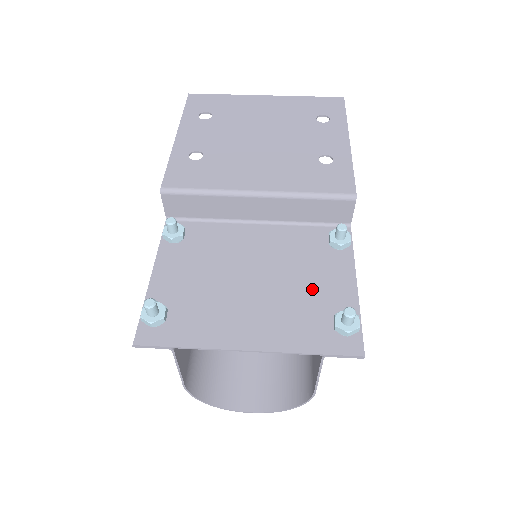
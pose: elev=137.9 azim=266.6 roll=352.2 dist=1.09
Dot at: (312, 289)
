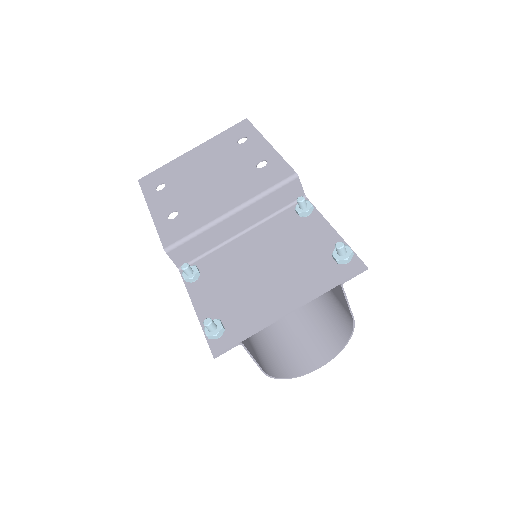
Dot at: (307, 250)
